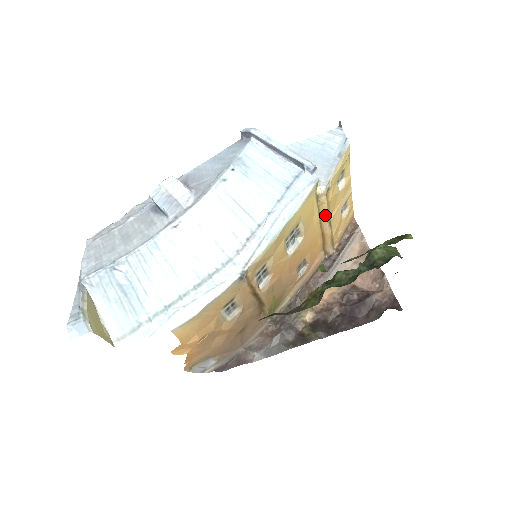
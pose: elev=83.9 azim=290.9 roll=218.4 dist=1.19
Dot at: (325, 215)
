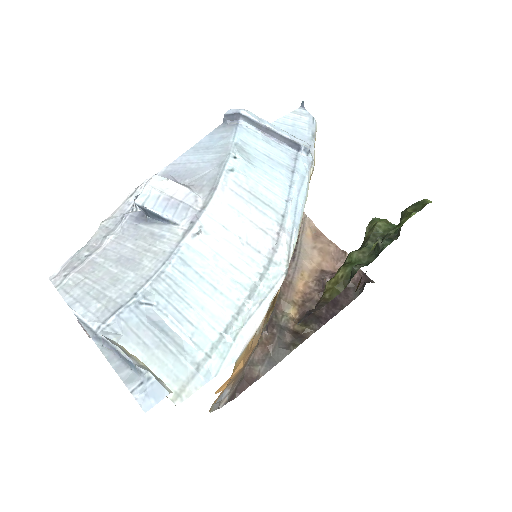
Dot at: occluded
